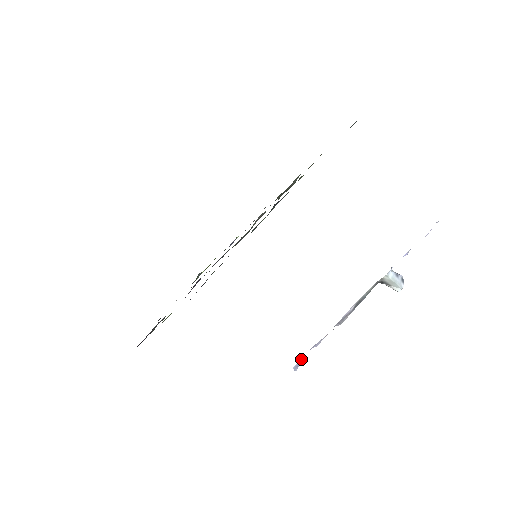
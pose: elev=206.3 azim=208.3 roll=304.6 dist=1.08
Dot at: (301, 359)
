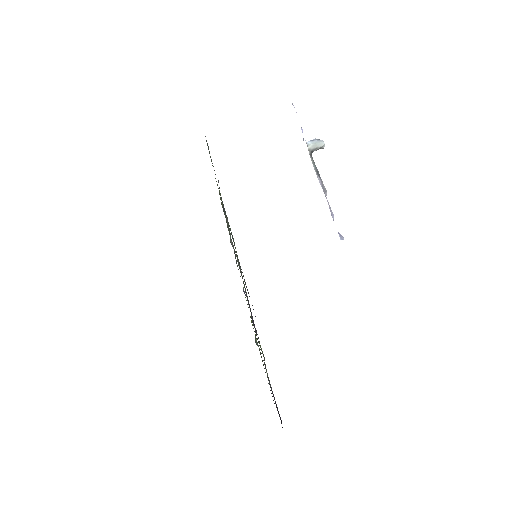
Dot at: occluded
